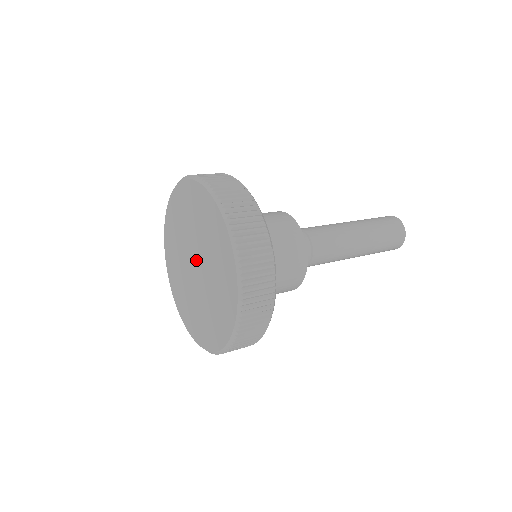
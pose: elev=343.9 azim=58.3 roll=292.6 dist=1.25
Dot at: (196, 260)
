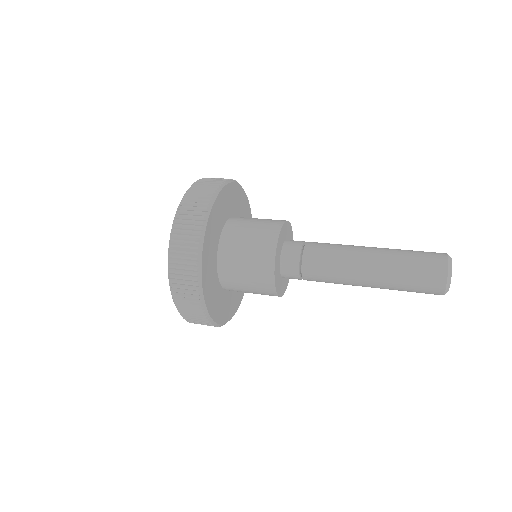
Dot at: occluded
